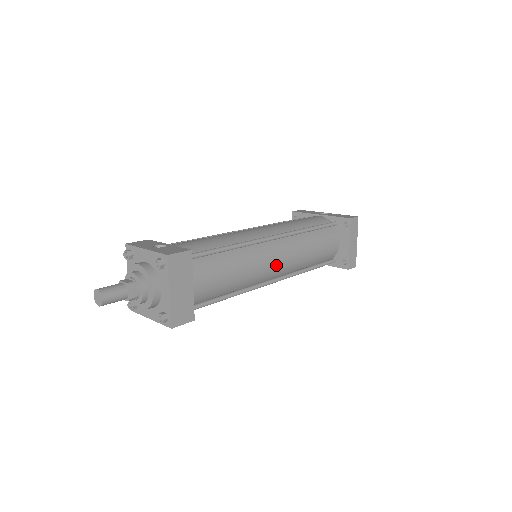
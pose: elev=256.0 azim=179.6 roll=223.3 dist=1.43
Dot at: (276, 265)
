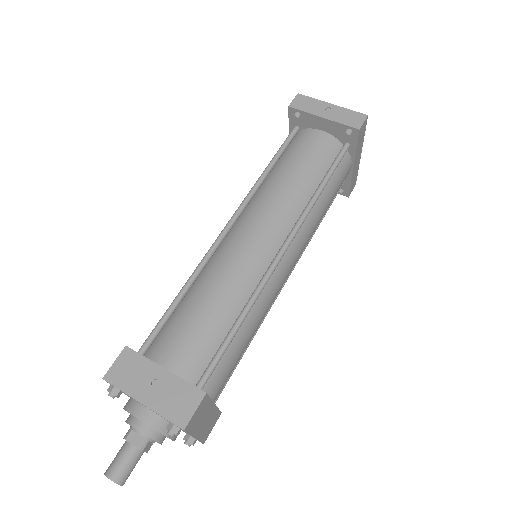
Dot at: (258, 239)
